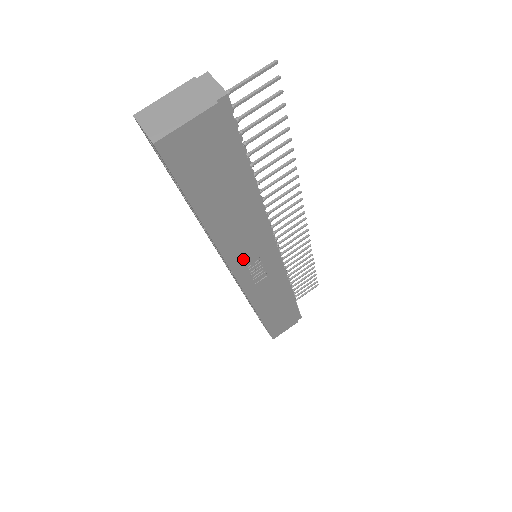
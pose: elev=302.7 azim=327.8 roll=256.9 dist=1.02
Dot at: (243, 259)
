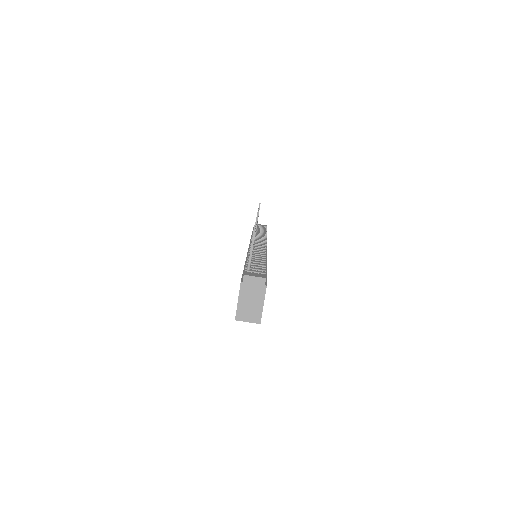
Dot at: occluded
